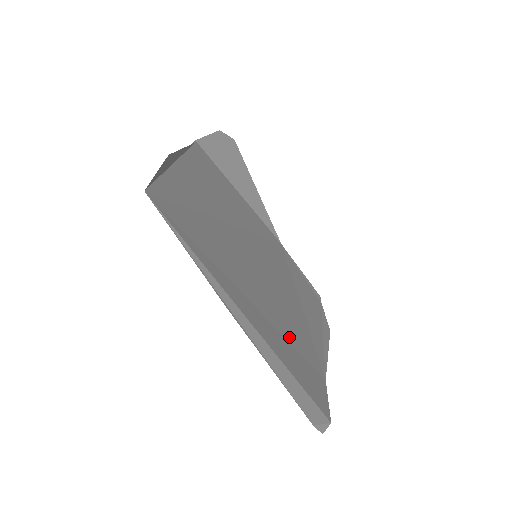
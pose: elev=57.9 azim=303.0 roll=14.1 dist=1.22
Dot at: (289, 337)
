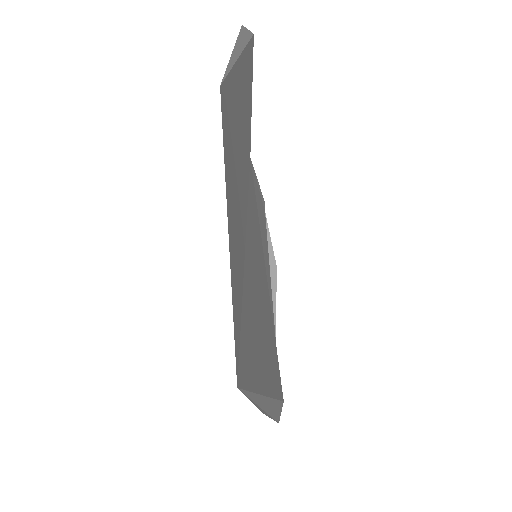
Dot at: (270, 342)
